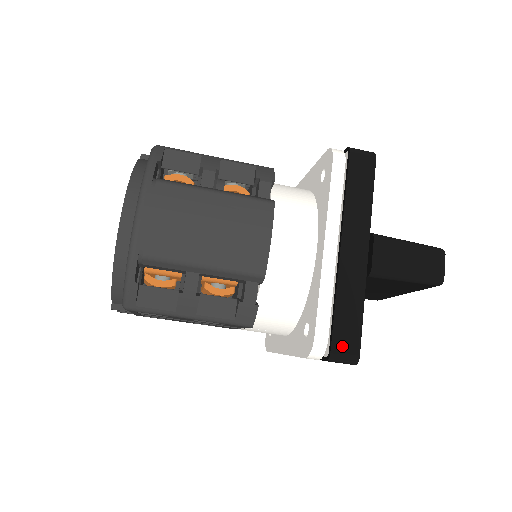
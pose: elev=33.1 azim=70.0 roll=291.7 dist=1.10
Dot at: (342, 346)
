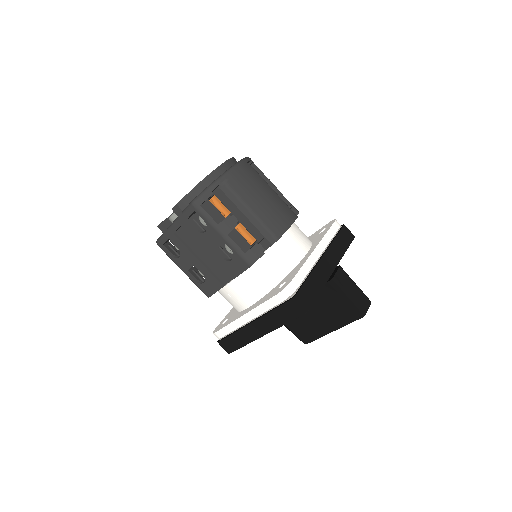
Dot at: (303, 296)
